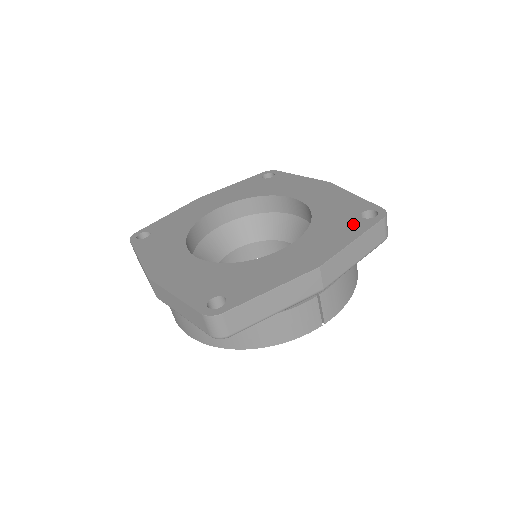
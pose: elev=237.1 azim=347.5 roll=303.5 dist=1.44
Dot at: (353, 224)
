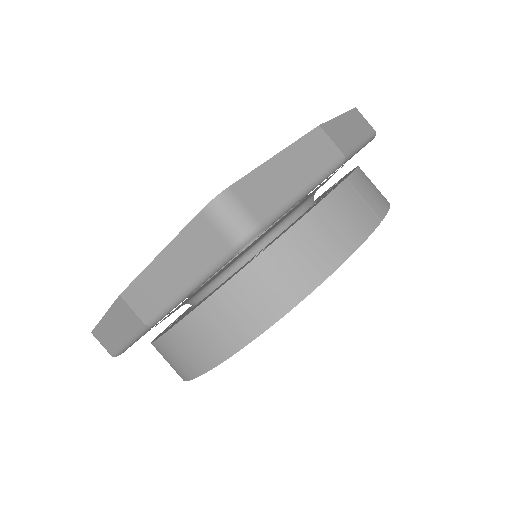
Dot at: occluded
